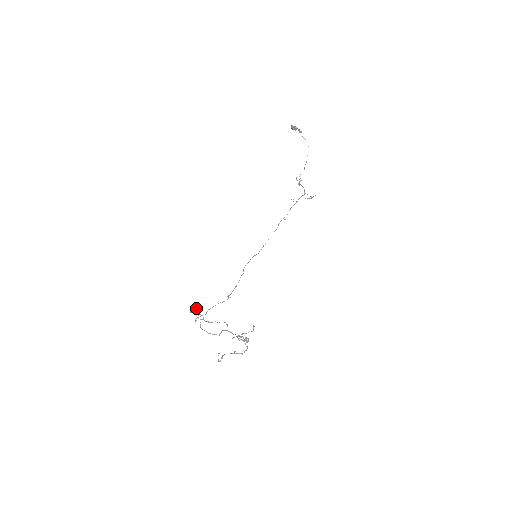
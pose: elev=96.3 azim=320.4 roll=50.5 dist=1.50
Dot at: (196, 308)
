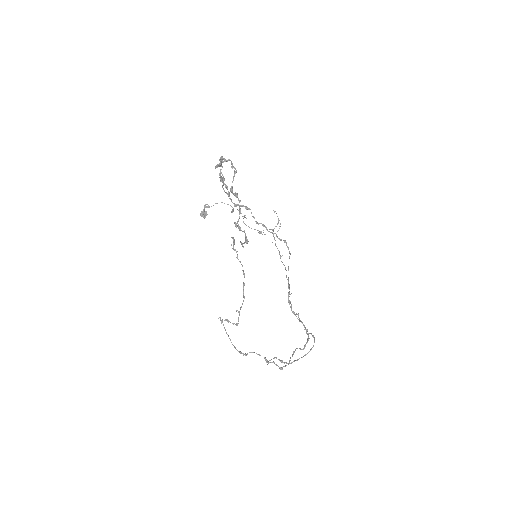
Dot at: (220, 320)
